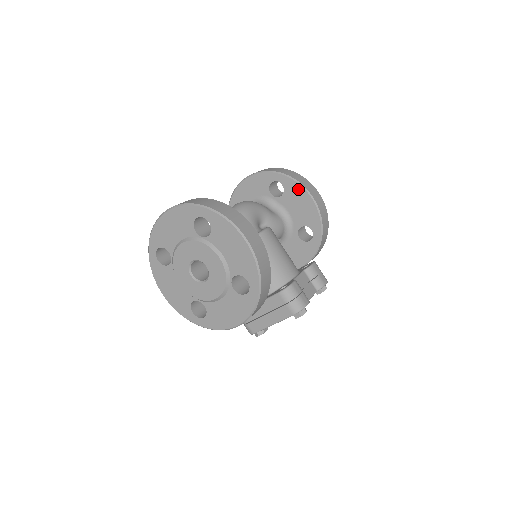
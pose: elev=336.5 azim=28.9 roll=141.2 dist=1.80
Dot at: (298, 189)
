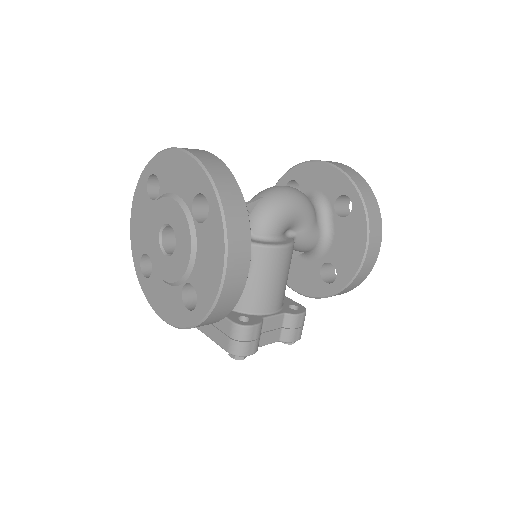
Dot at: (361, 230)
